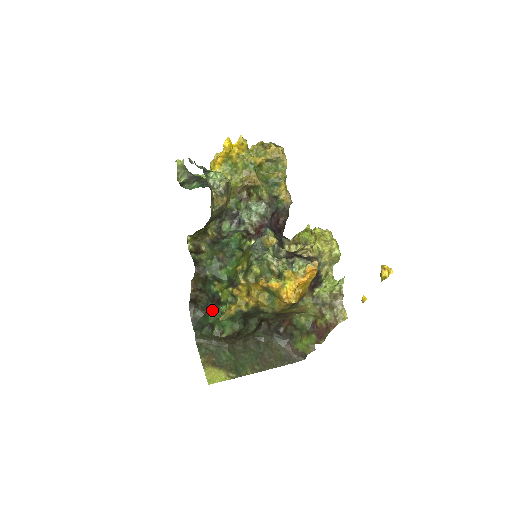
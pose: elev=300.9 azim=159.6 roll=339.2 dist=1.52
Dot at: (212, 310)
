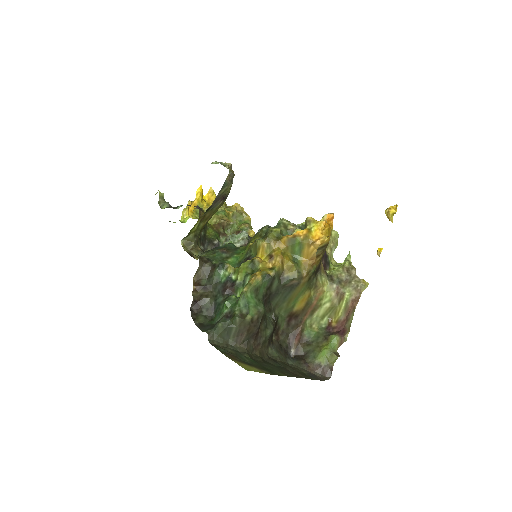
Dot at: (226, 298)
